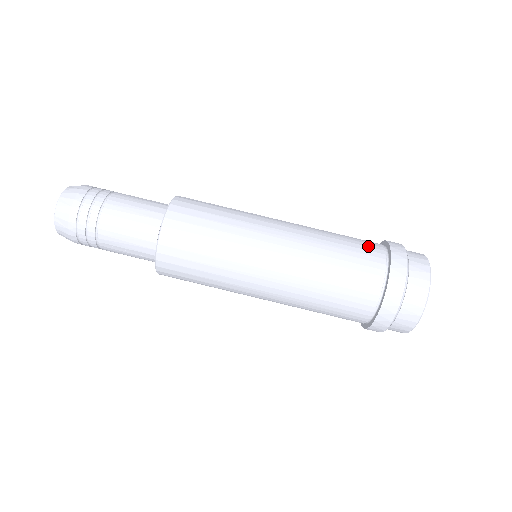
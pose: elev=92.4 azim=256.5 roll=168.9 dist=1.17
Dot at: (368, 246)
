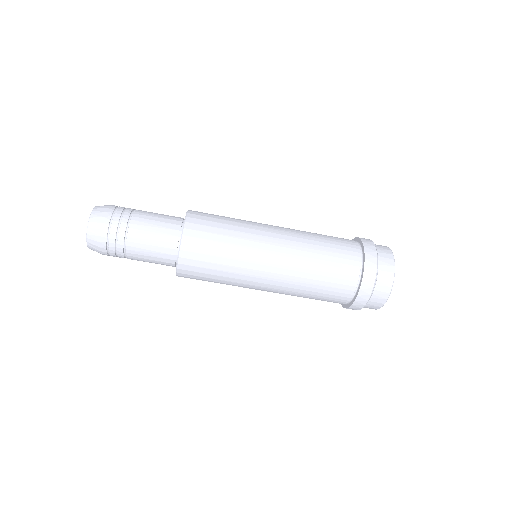
Dot at: (344, 279)
